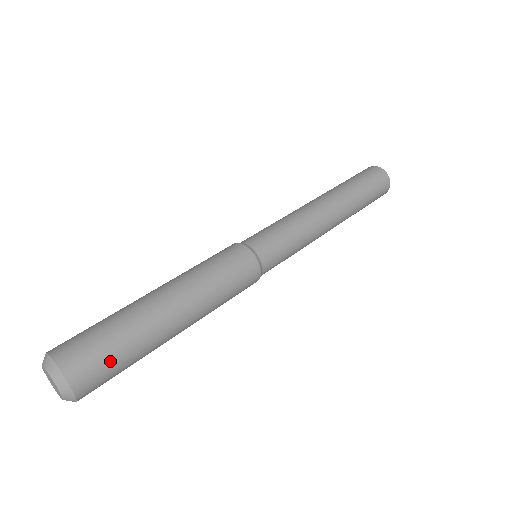
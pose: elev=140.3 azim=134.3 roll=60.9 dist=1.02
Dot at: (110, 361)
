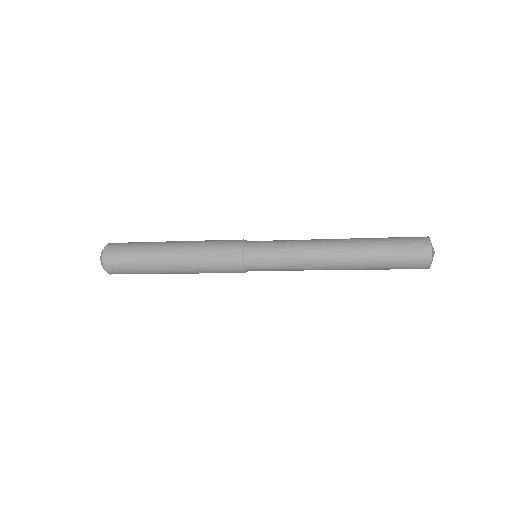
Dot at: (126, 250)
